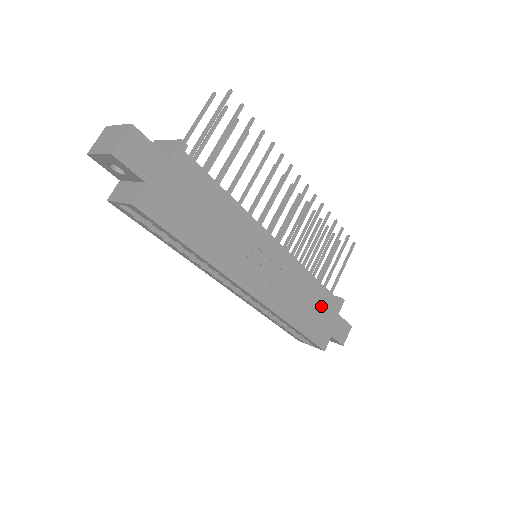
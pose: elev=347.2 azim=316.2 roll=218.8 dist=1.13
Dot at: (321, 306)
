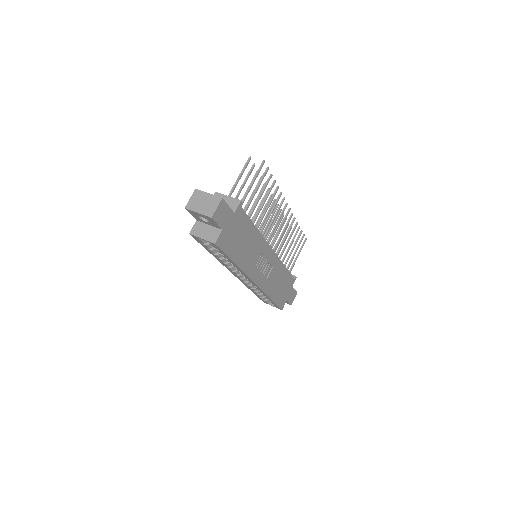
Dot at: (285, 283)
